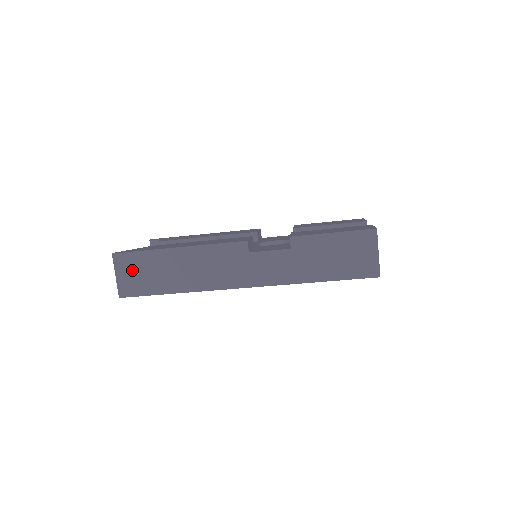
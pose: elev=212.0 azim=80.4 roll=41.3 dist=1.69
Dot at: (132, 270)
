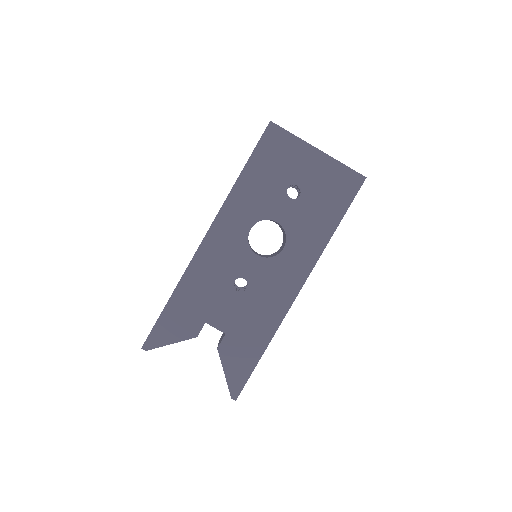
Dot at: occluded
